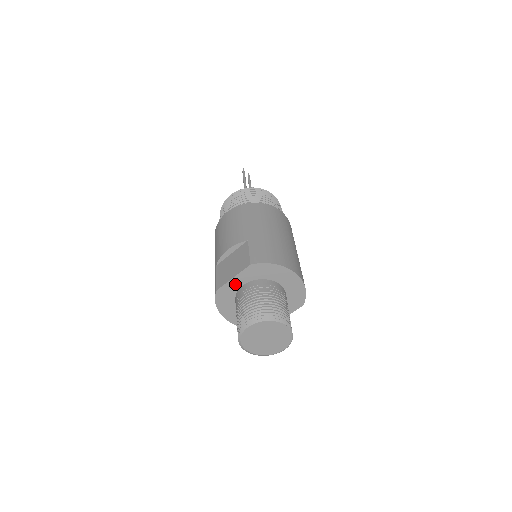
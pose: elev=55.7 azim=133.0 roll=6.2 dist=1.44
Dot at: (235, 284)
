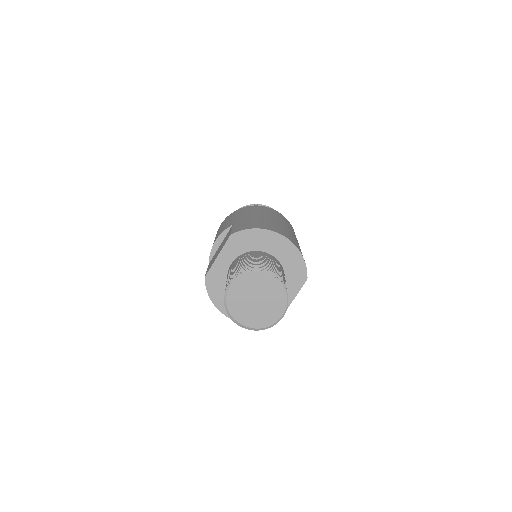
Dot at: (222, 264)
